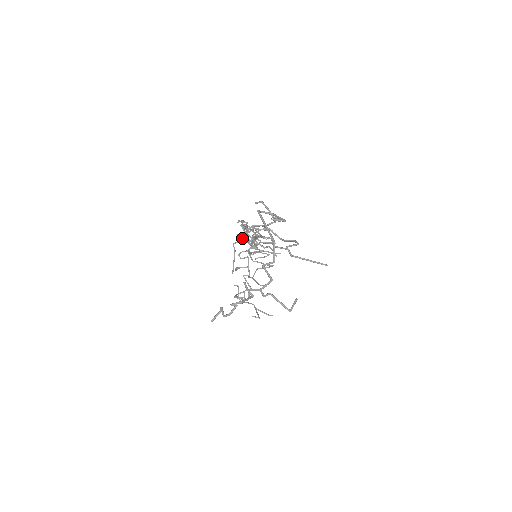
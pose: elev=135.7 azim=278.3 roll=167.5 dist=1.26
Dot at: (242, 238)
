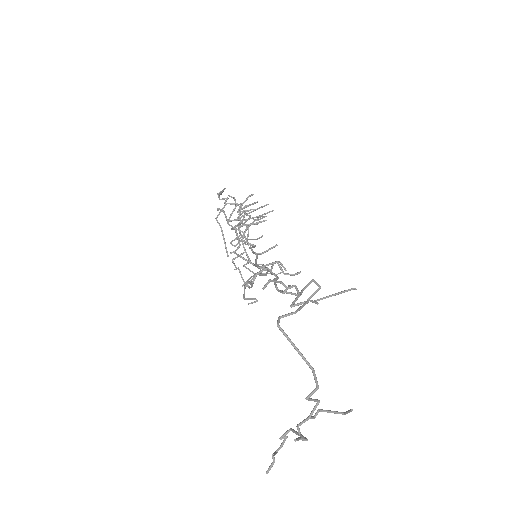
Dot at: occluded
